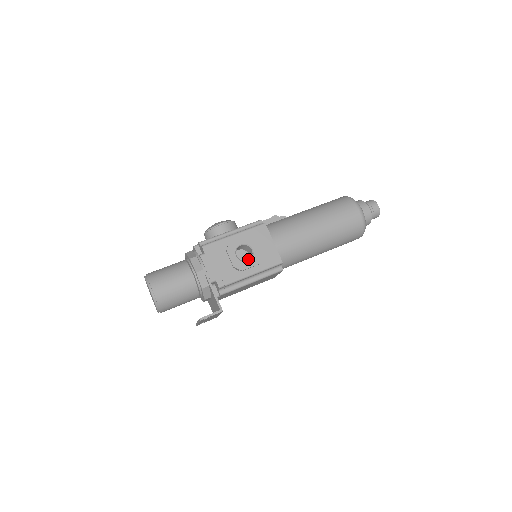
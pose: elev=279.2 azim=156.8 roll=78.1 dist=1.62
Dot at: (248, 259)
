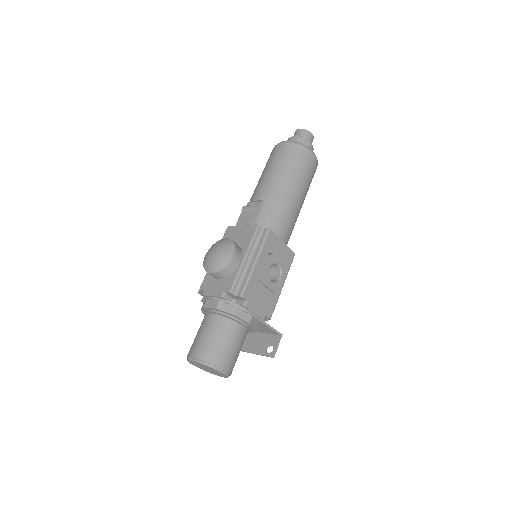
Dot at: occluded
